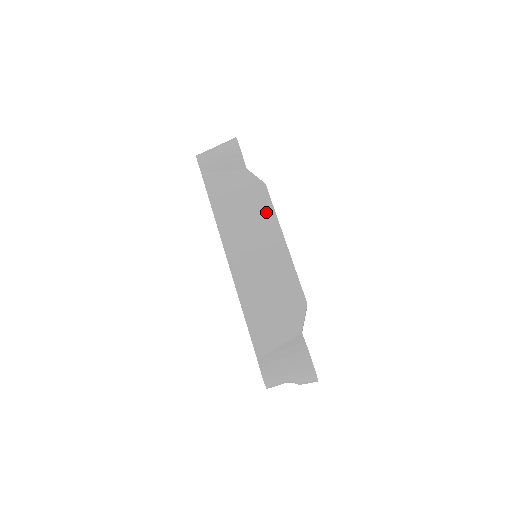
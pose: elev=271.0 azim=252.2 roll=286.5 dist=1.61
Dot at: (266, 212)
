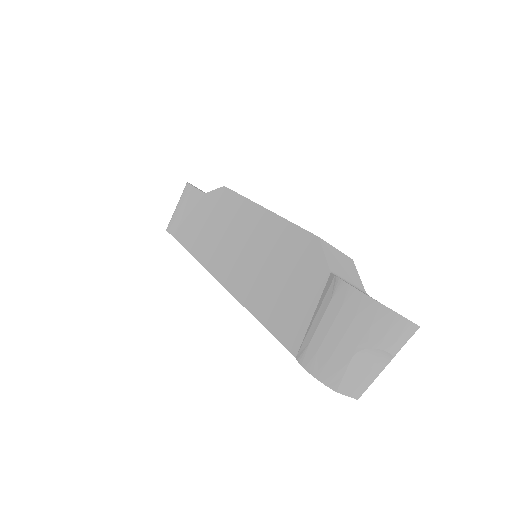
Dot at: (234, 205)
